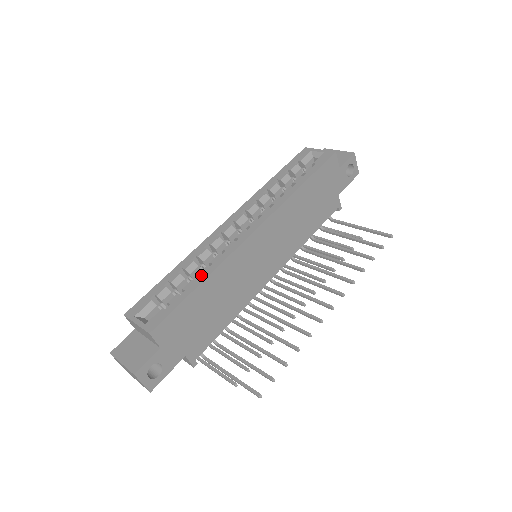
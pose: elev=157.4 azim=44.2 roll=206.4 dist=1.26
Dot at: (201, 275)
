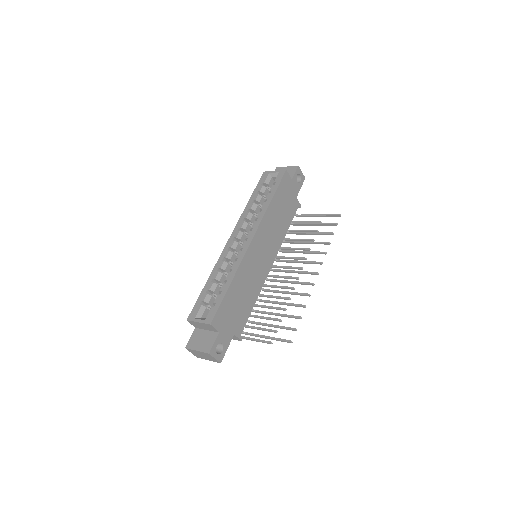
Dot at: (228, 279)
